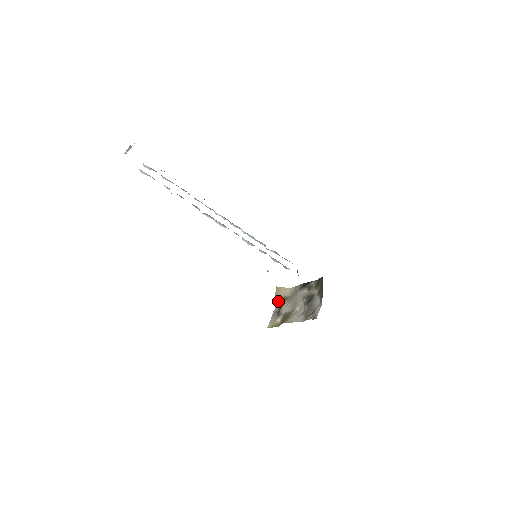
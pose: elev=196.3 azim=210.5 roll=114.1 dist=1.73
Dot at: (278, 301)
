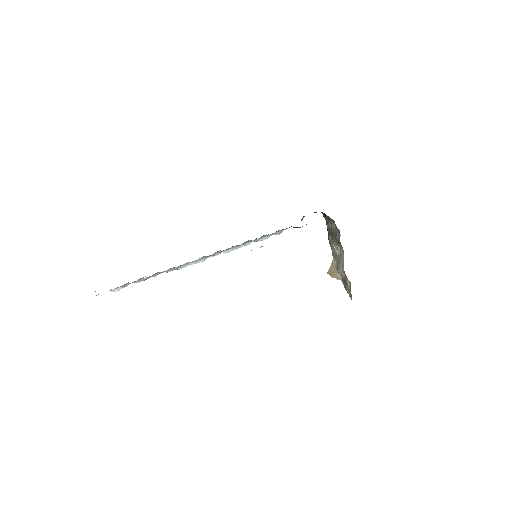
Dot at: (339, 278)
